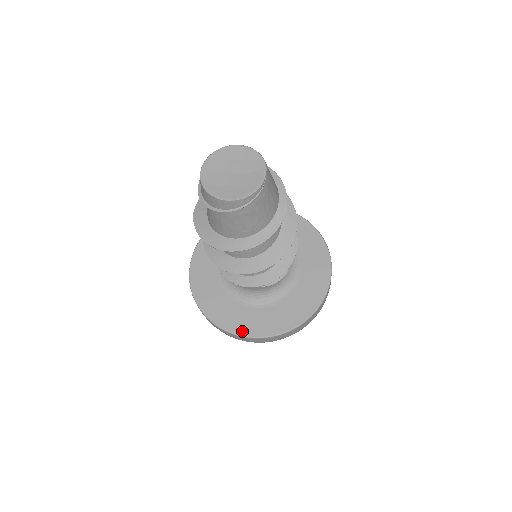
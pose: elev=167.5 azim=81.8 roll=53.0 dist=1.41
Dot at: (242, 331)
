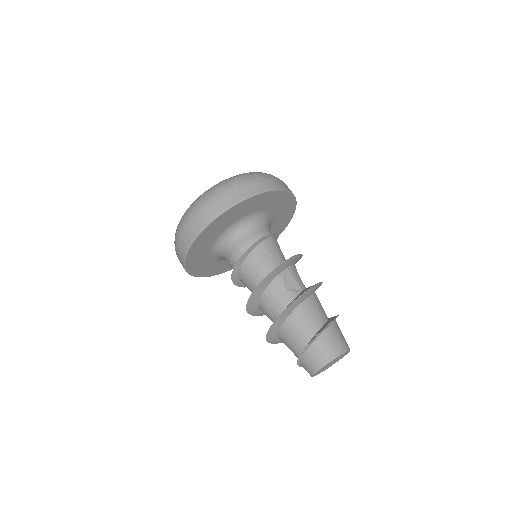
Dot at: (228, 270)
